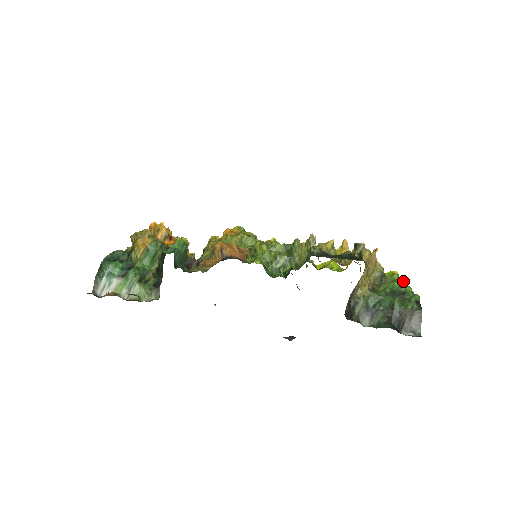
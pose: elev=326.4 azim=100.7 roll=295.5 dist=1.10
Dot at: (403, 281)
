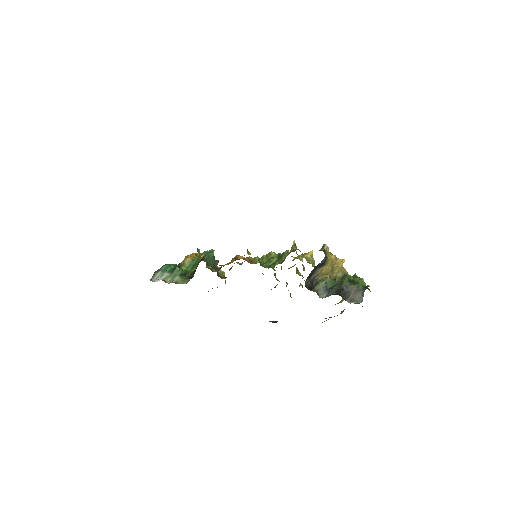
Dot at: (360, 278)
